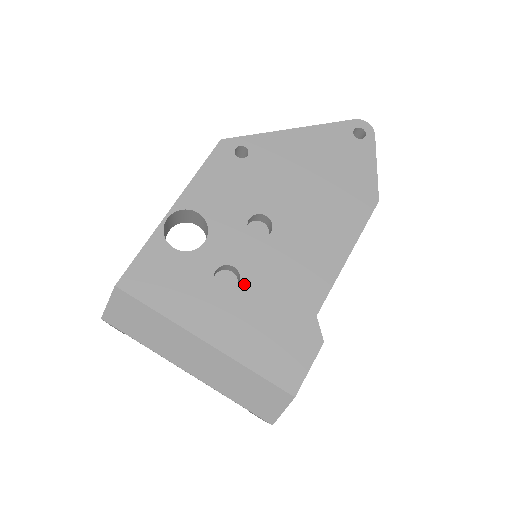
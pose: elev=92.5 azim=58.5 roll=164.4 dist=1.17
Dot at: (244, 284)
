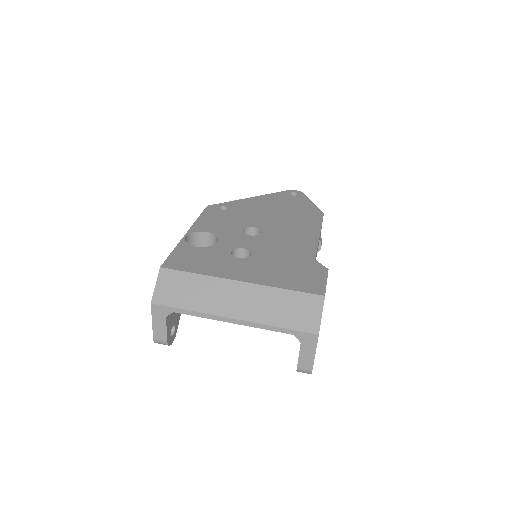
Dot at: (255, 254)
